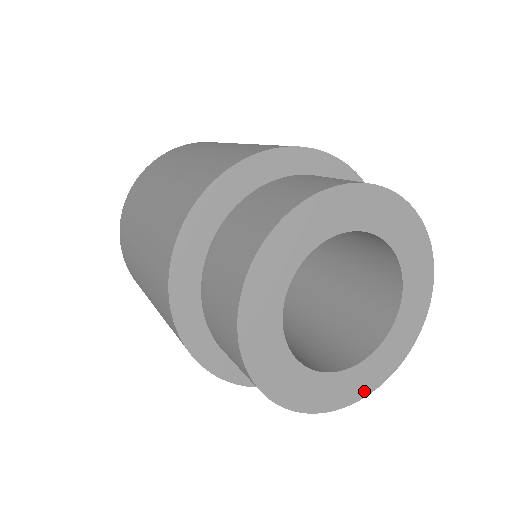
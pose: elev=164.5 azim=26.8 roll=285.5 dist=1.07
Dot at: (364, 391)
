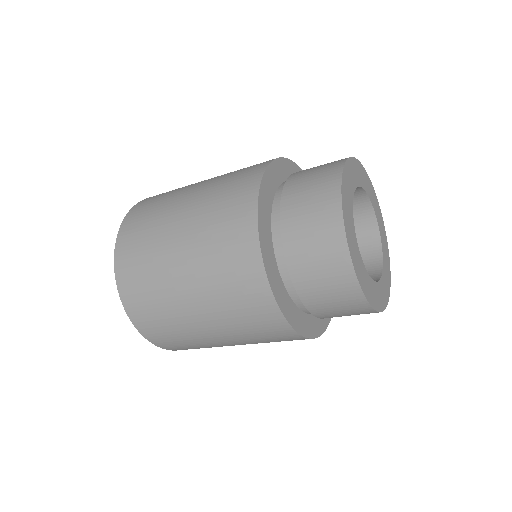
Dot at: (388, 289)
